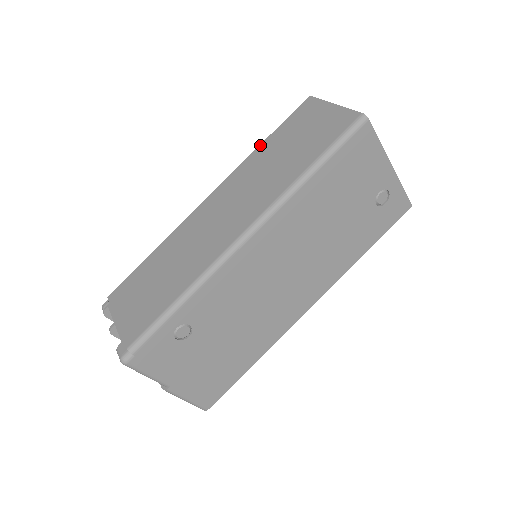
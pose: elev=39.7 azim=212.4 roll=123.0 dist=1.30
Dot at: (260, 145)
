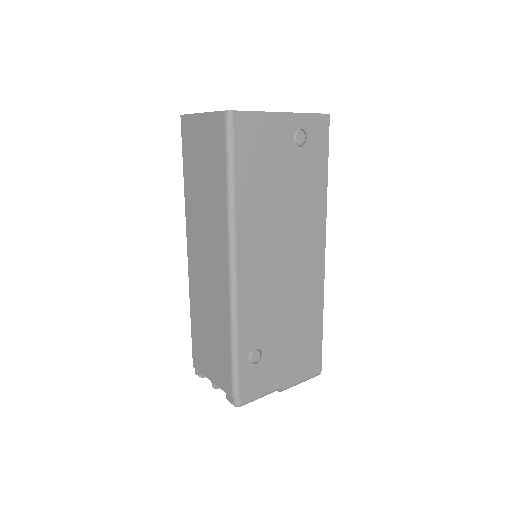
Dot at: (184, 184)
